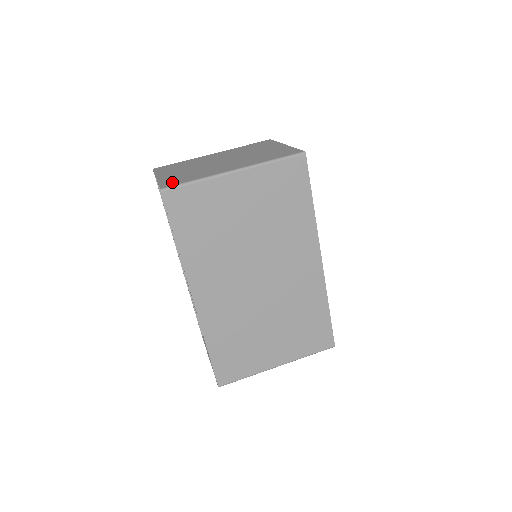
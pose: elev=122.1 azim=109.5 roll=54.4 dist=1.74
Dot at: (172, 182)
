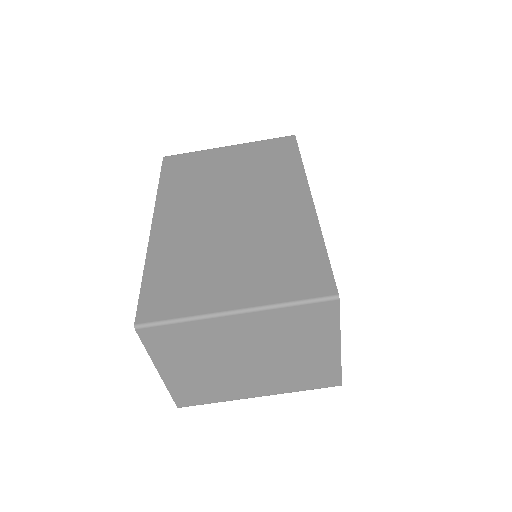
Dot at: (188, 399)
